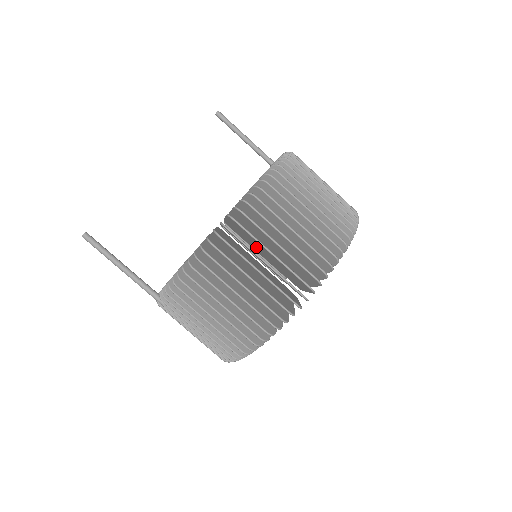
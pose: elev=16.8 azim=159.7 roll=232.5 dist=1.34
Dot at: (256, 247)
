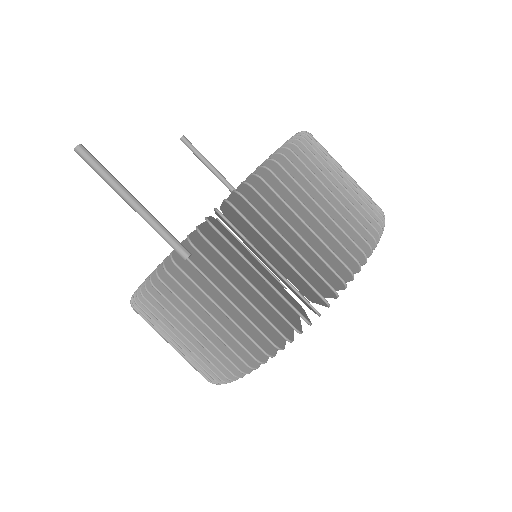
Dot at: occluded
